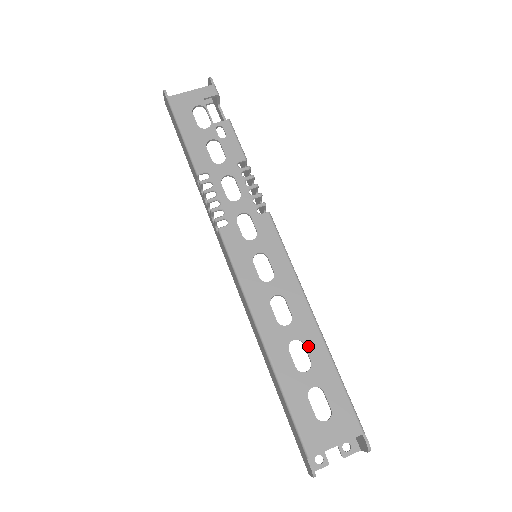
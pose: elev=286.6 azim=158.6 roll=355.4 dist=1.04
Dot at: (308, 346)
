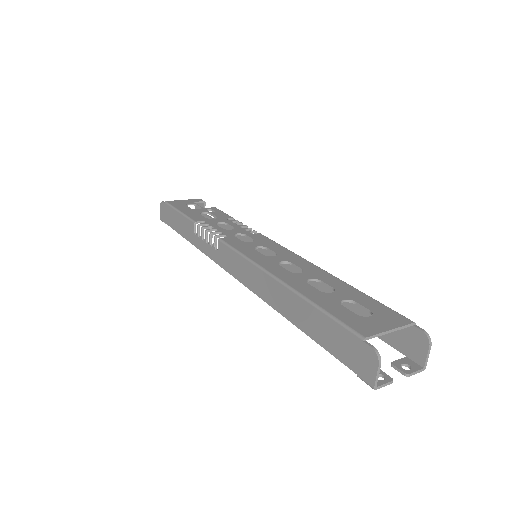
Dot at: (326, 281)
